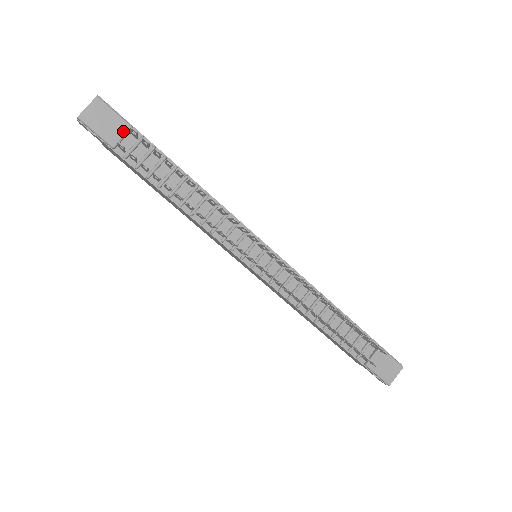
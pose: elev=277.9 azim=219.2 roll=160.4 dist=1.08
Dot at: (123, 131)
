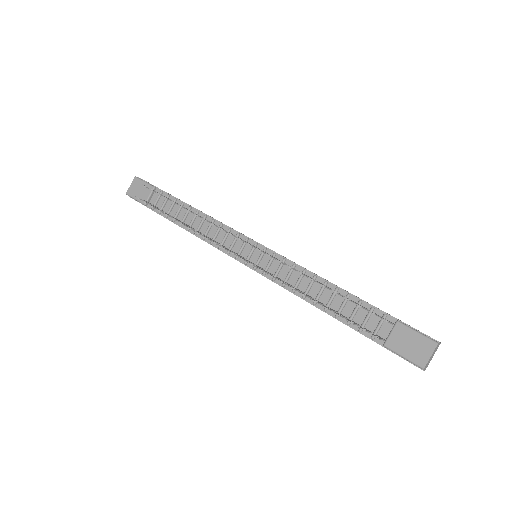
Dot at: (149, 192)
